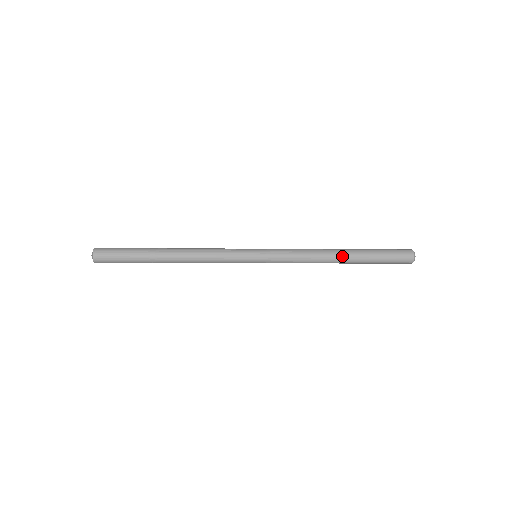
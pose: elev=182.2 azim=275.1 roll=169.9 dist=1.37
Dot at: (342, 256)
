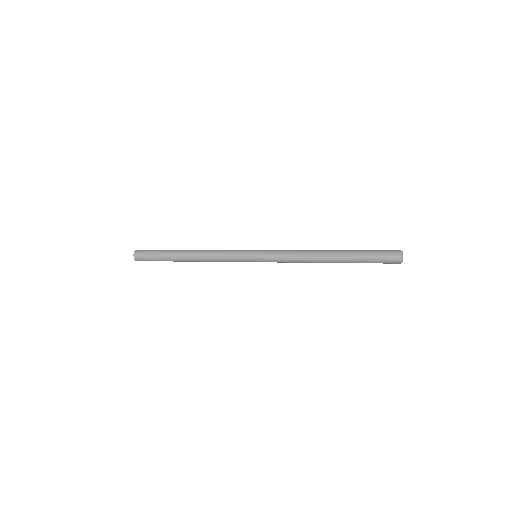
Dot at: (329, 259)
